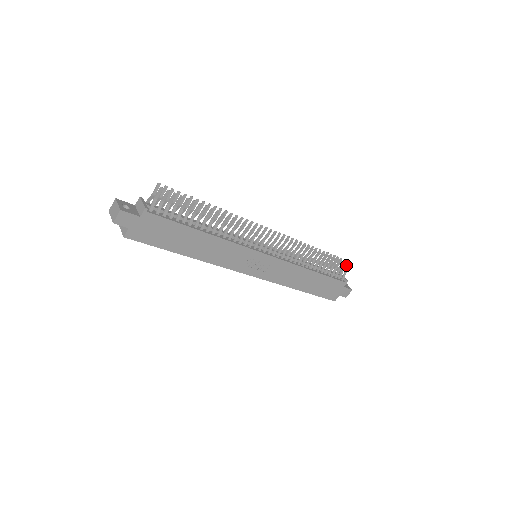
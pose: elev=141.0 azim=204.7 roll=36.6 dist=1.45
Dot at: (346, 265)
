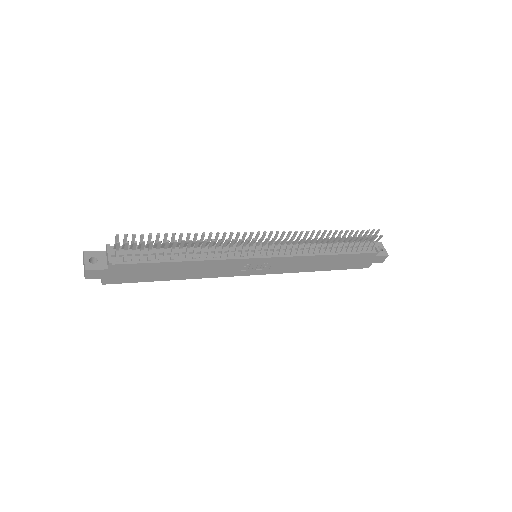
Dot at: (374, 237)
